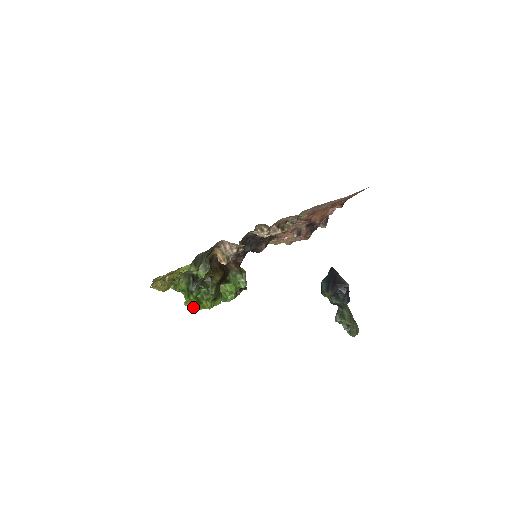
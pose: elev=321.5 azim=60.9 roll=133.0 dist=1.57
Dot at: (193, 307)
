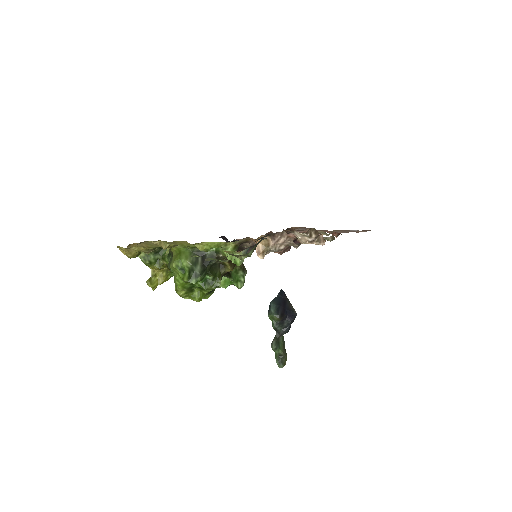
Dot at: (178, 292)
